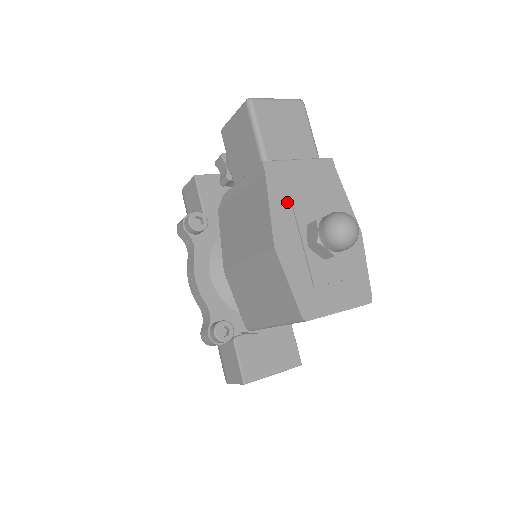
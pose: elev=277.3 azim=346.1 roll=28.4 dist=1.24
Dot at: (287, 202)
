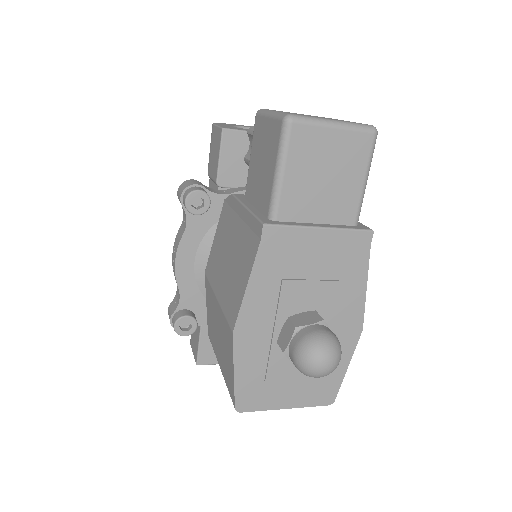
Dot at: (275, 282)
